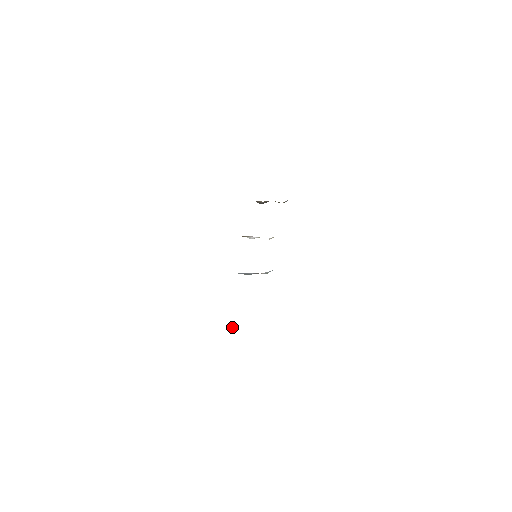
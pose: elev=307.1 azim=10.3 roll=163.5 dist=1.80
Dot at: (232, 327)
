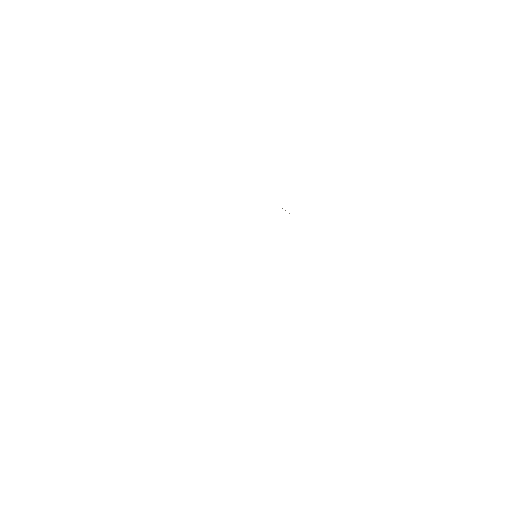
Dot at: occluded
